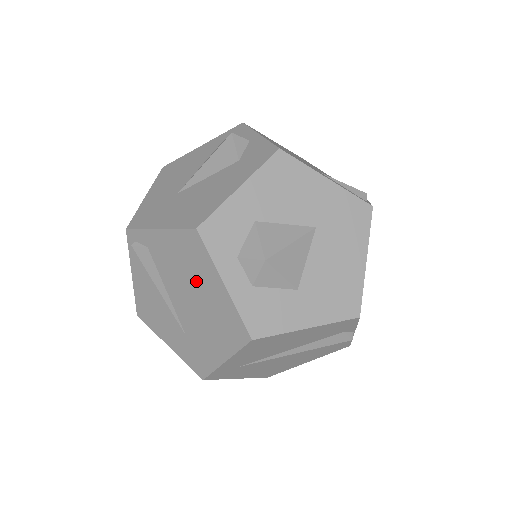
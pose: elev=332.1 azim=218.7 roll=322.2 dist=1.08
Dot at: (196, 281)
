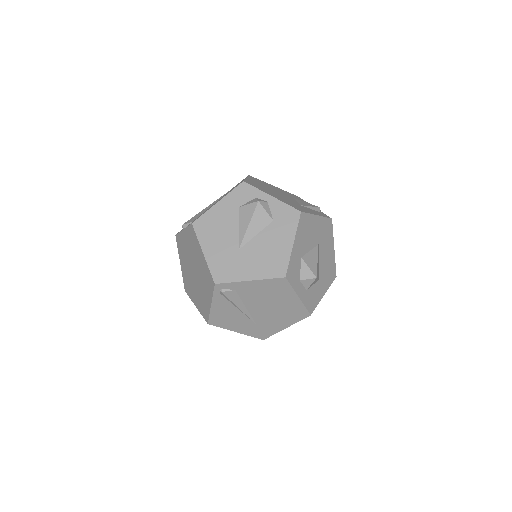
Dot at: (276, 299)
